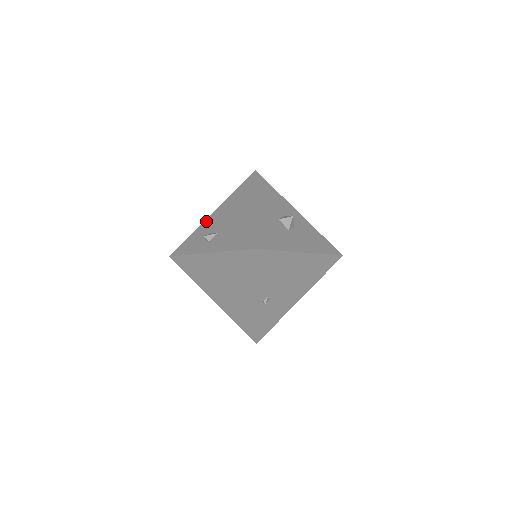
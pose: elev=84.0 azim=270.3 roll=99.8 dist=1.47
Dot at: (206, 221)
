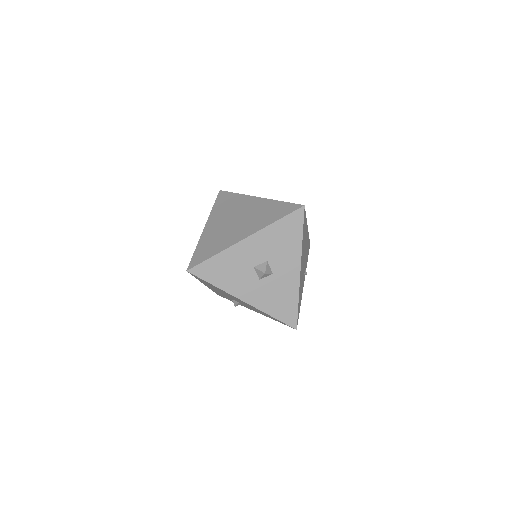
Dot at: occluded
